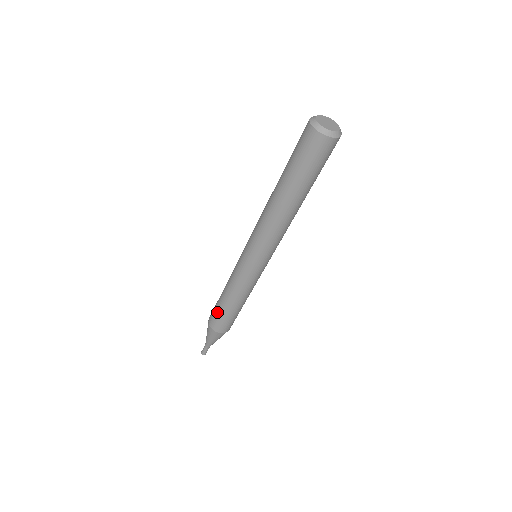
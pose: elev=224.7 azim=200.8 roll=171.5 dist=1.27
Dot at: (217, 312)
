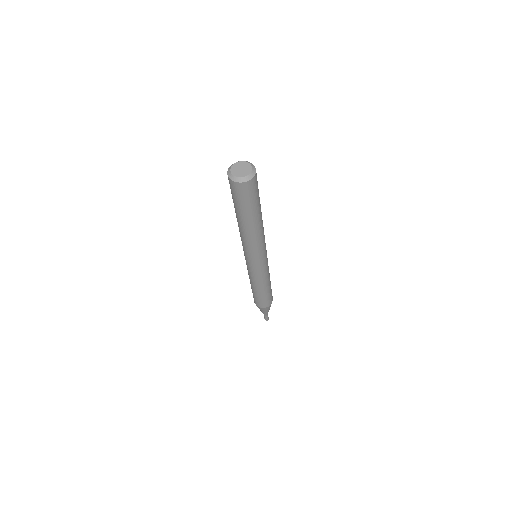
Dot at: (253, 294)
